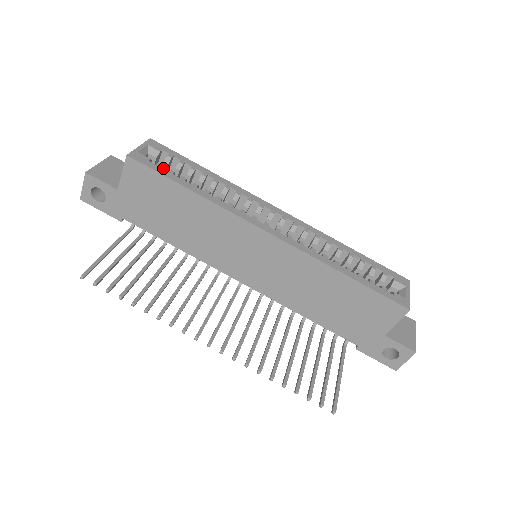
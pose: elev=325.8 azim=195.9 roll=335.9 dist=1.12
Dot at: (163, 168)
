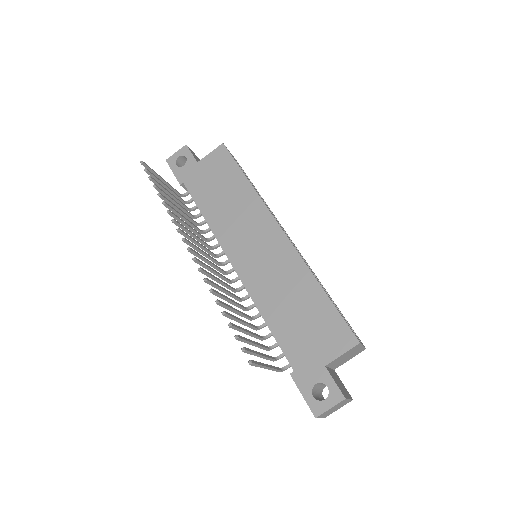
Dot at: occluded
